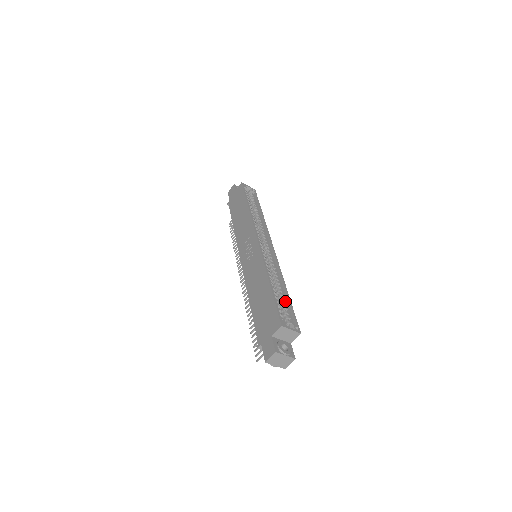
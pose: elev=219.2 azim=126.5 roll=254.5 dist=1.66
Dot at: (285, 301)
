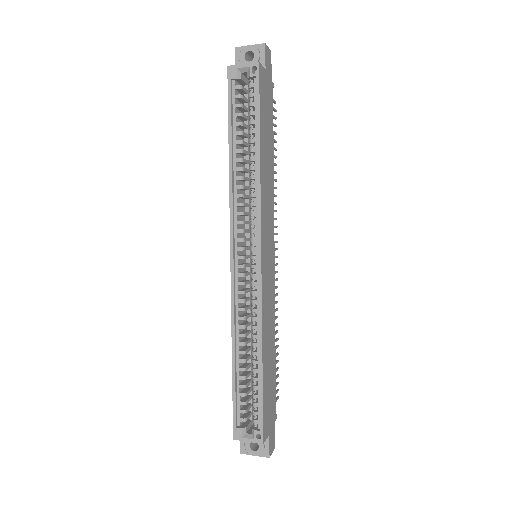
Dot at: occluded
